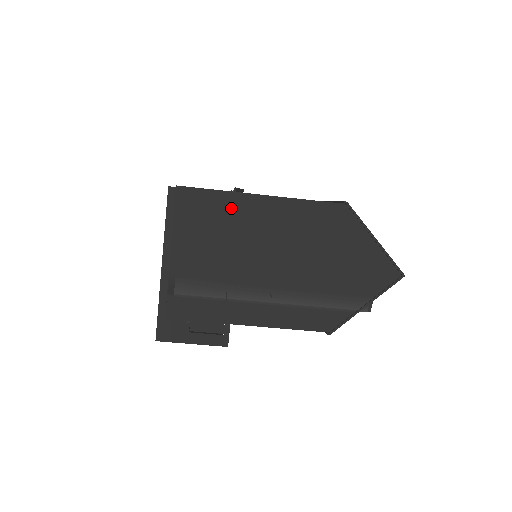
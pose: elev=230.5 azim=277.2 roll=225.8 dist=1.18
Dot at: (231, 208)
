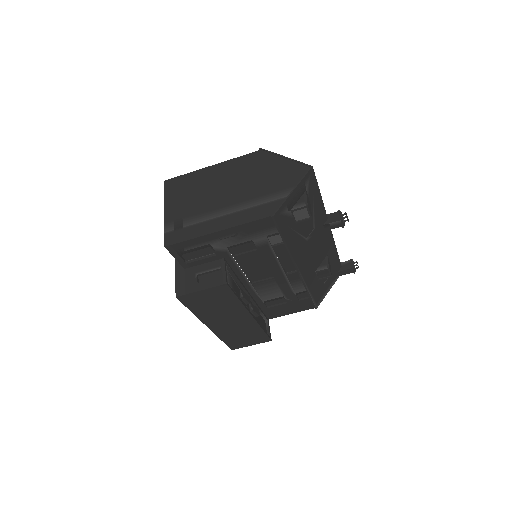
Dot at: (195, 178)
